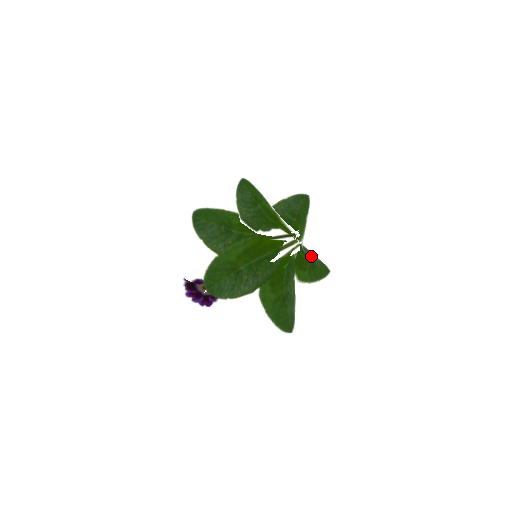
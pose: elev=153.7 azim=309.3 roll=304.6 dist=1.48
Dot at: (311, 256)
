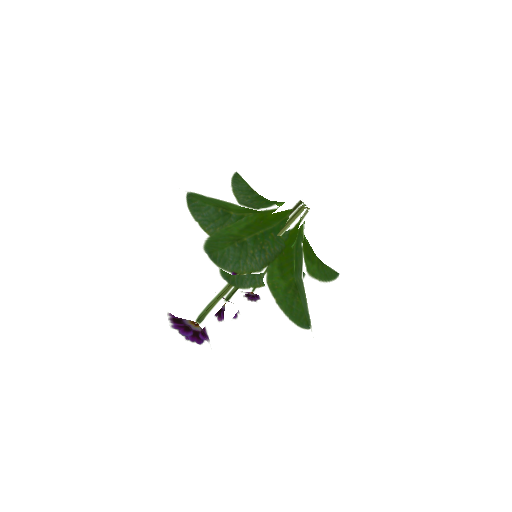
Dot at: occluded
